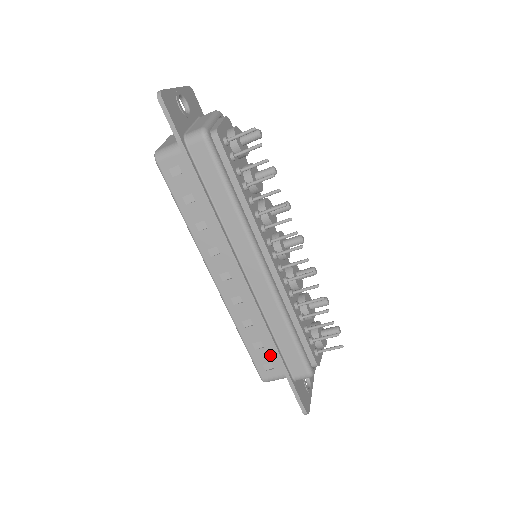
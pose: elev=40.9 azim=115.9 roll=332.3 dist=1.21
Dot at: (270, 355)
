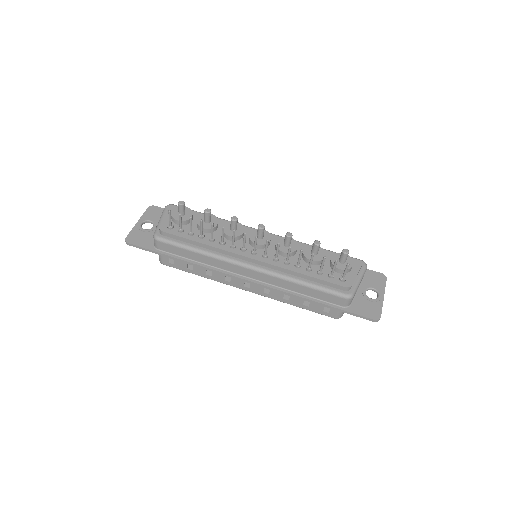
Dot at: occluded
